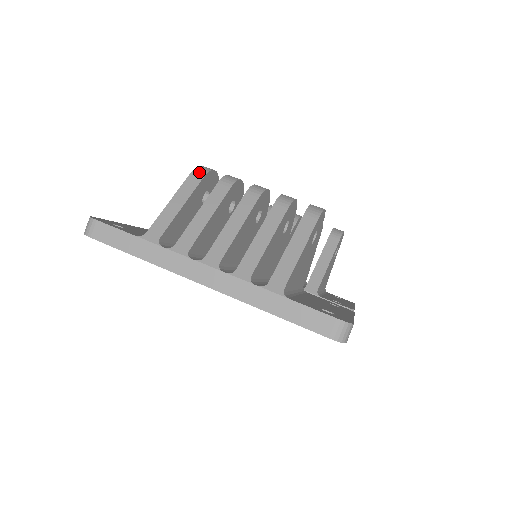
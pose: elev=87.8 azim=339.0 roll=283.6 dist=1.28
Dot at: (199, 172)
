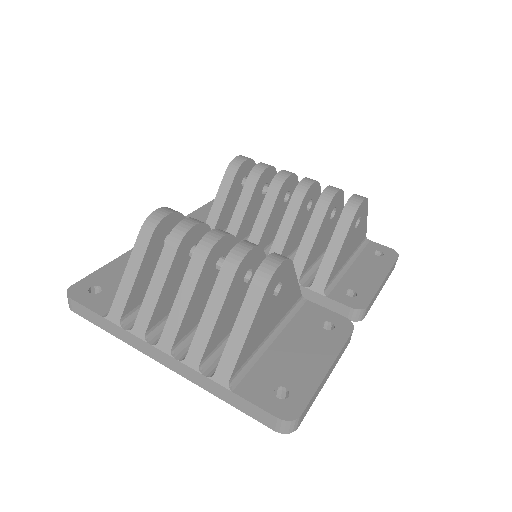
Dot at: (147, 229)
